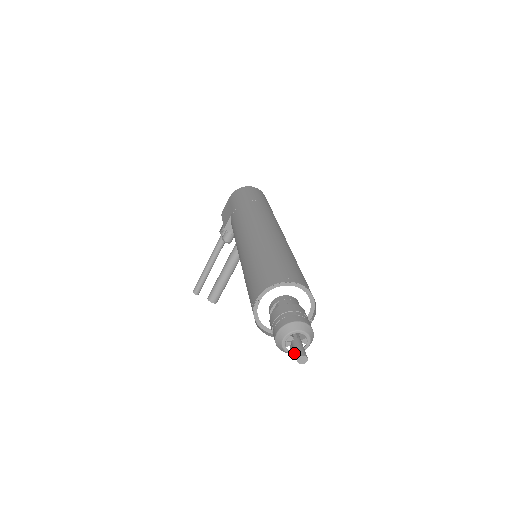
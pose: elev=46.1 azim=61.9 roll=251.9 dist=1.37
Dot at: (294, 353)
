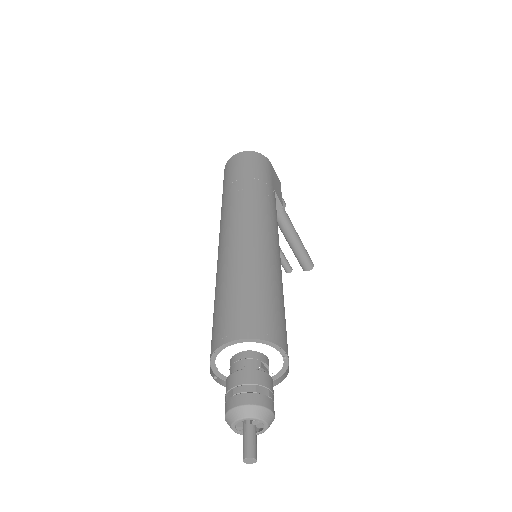
Dot at: occluded
